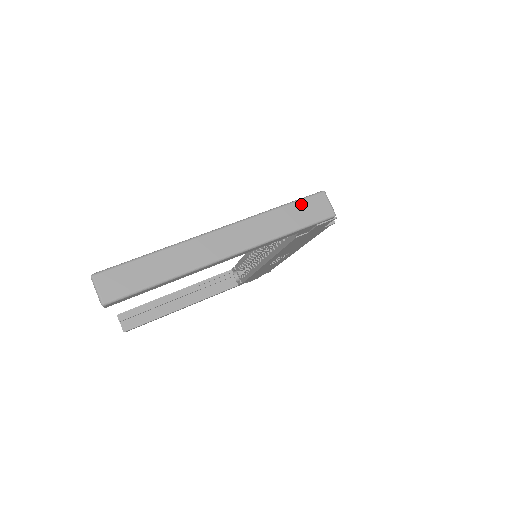
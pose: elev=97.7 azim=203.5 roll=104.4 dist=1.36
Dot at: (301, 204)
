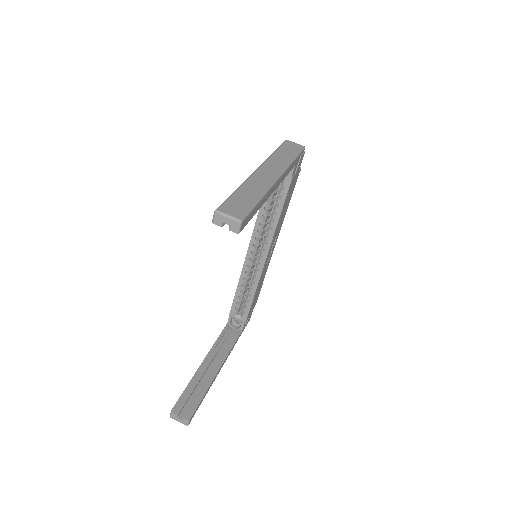
Dot at: (283, 147)
